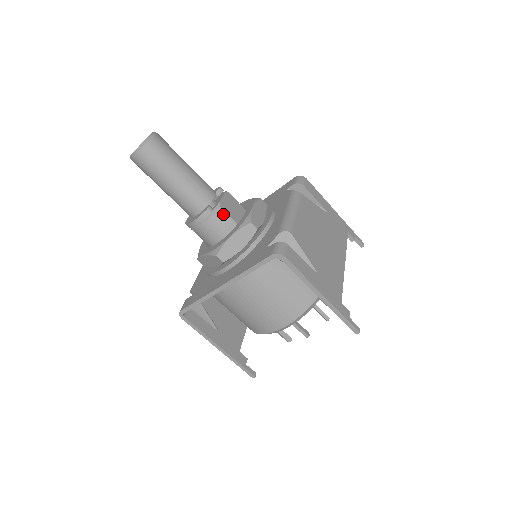
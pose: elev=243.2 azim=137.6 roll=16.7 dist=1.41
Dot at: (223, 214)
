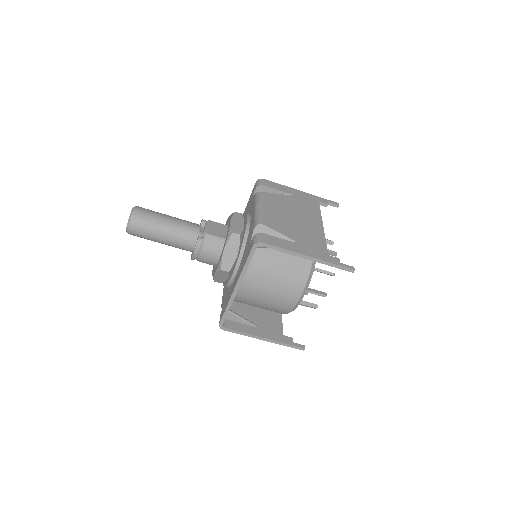
Dot at: (211, 237)
